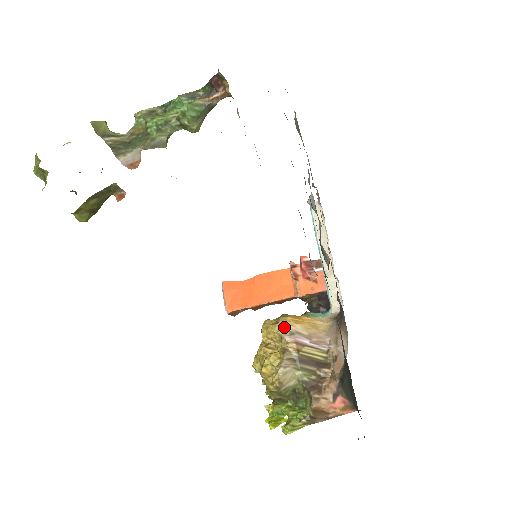
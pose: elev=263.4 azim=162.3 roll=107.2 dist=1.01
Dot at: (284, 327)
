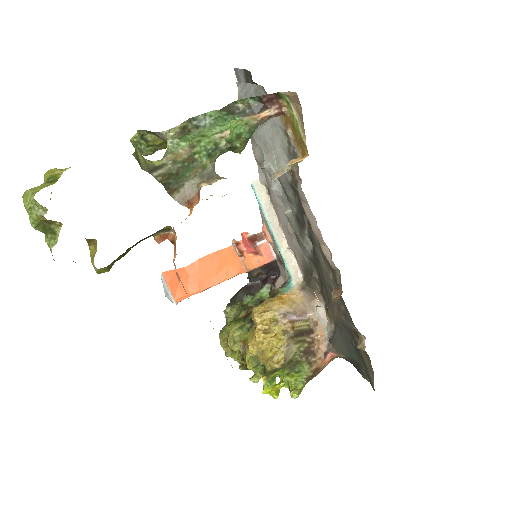
Dot at: (278, 312)
